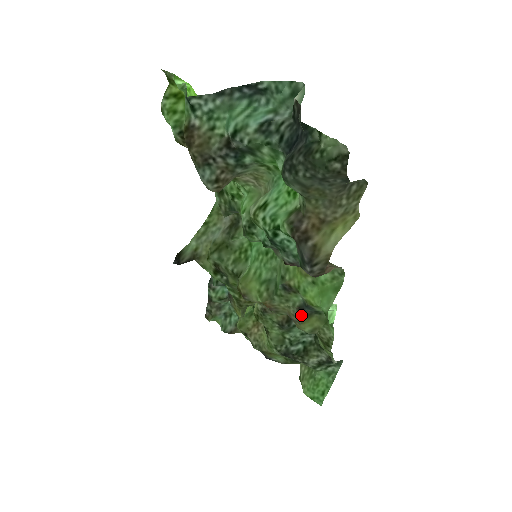
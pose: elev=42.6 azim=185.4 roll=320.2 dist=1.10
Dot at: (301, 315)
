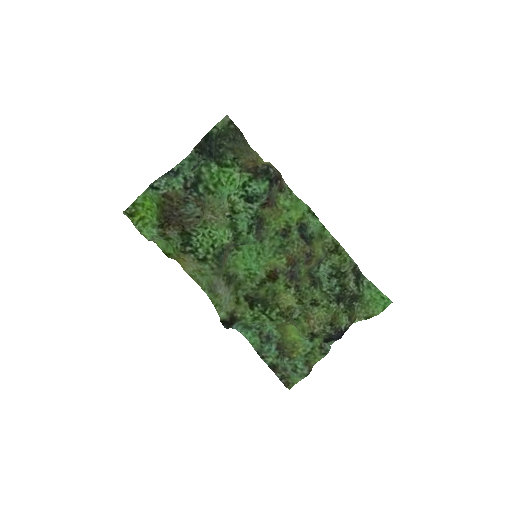
Dot at: (307, 243)
